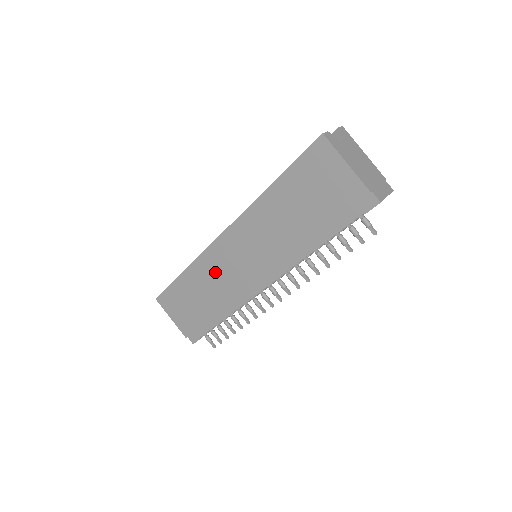
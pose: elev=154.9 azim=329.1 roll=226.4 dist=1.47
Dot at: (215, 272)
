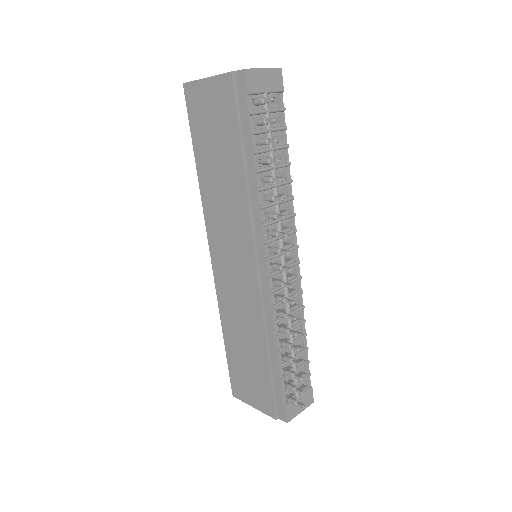
Dot at: (234, 304)
